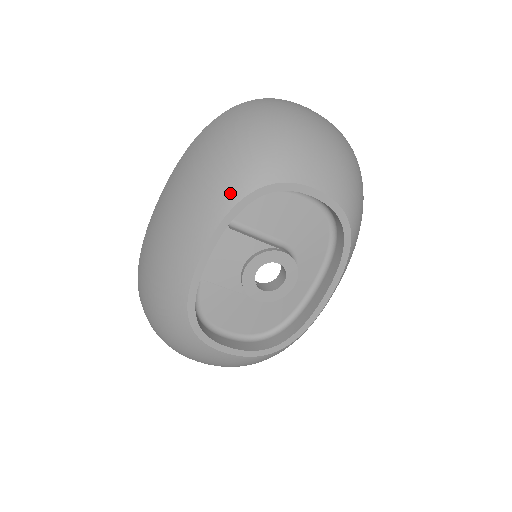
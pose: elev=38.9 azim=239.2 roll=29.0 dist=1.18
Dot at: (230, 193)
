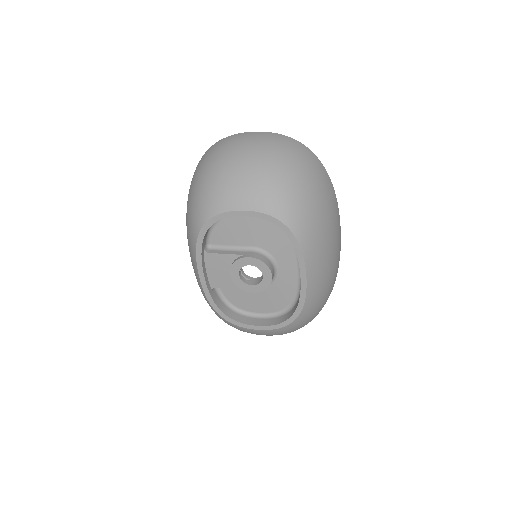
Dot at: (193, 233)
